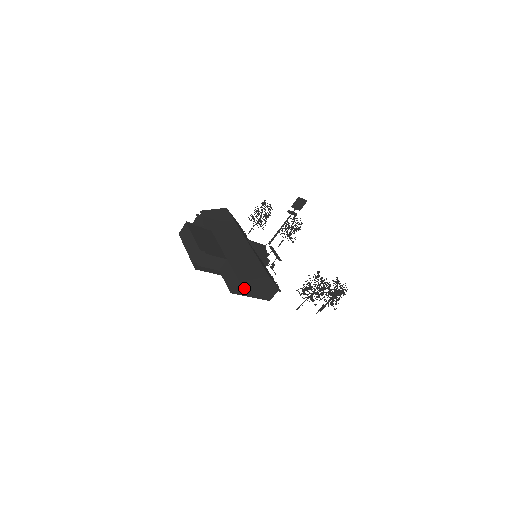
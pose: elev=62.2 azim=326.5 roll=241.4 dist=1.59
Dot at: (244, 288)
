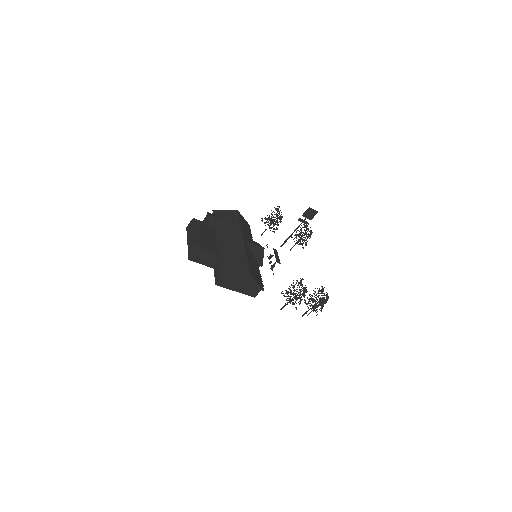
Dot at: (228, 282)
